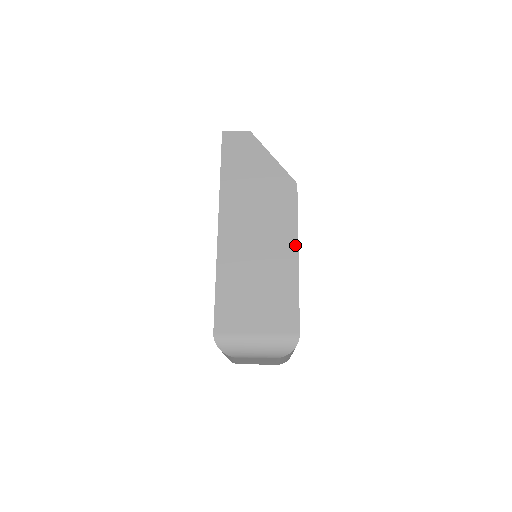
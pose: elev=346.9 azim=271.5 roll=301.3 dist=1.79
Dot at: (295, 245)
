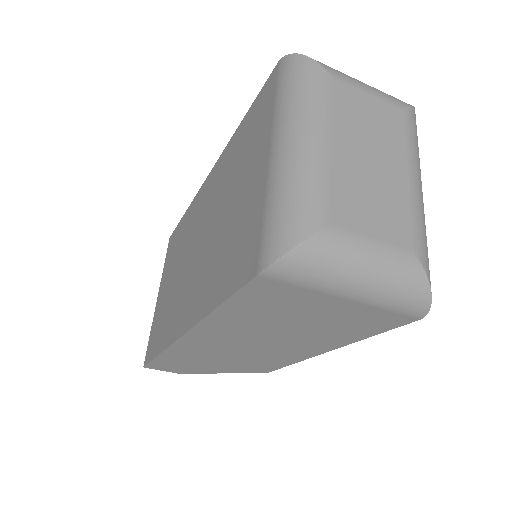
Dot at: occluded
